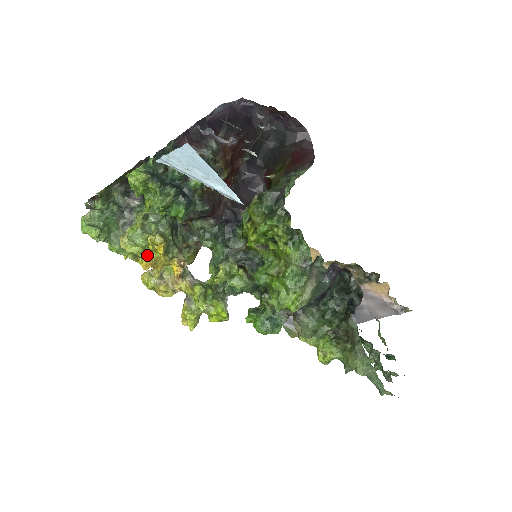
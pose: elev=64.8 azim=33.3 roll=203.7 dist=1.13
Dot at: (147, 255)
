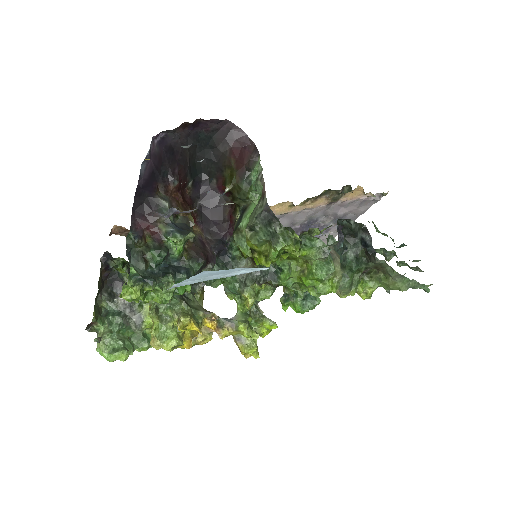
Dot at: (183, 337)
